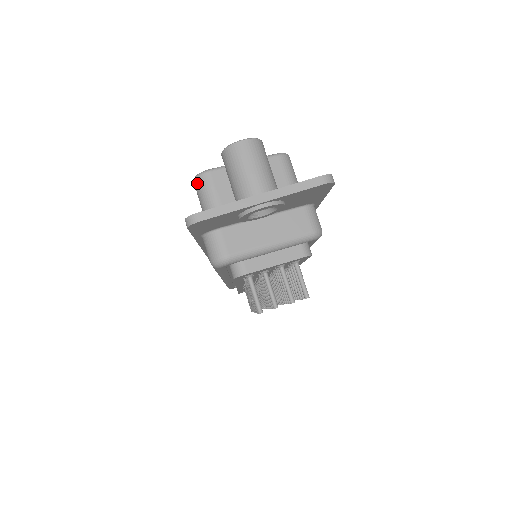
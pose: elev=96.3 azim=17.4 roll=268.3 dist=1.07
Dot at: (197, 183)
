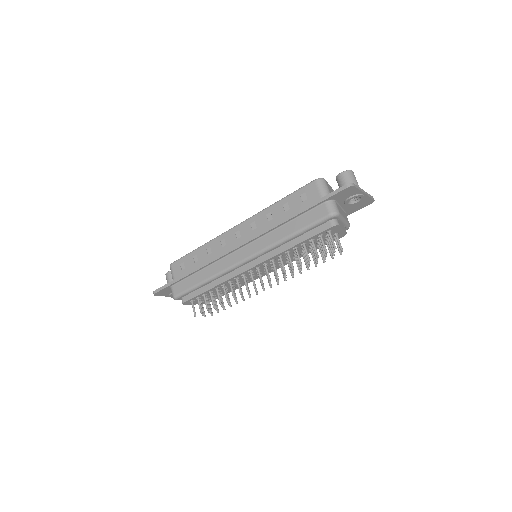
Dot at: (320, 181)
